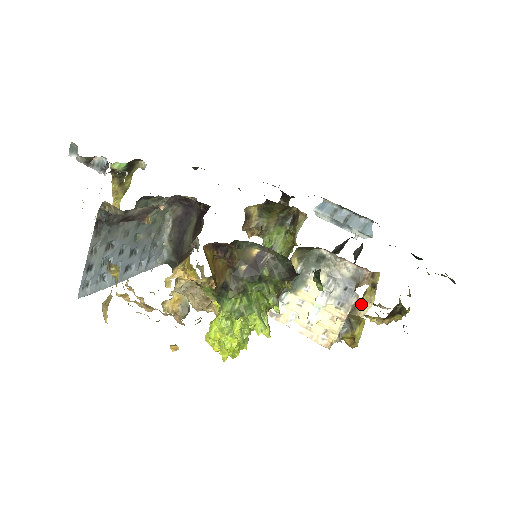
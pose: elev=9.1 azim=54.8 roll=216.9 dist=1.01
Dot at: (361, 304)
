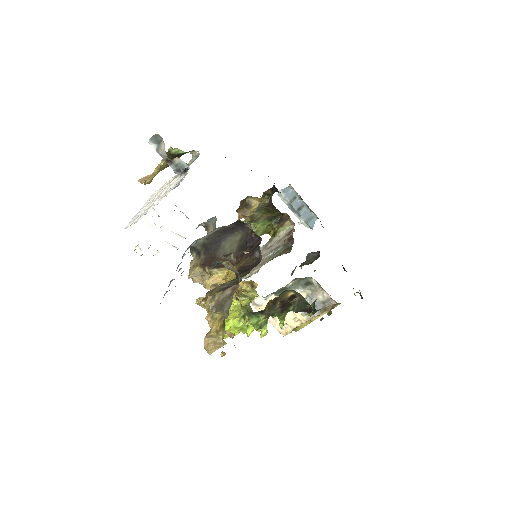
Dot at: occluded
